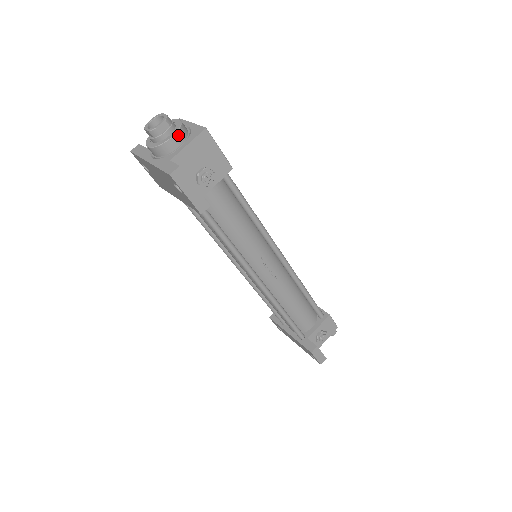
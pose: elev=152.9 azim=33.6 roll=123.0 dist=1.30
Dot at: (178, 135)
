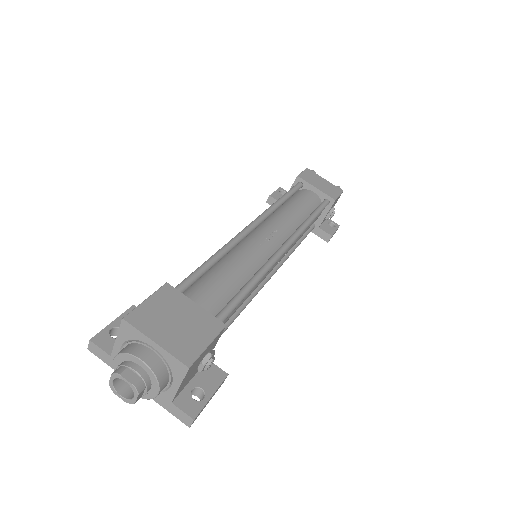
Dot at: (161, 386)
